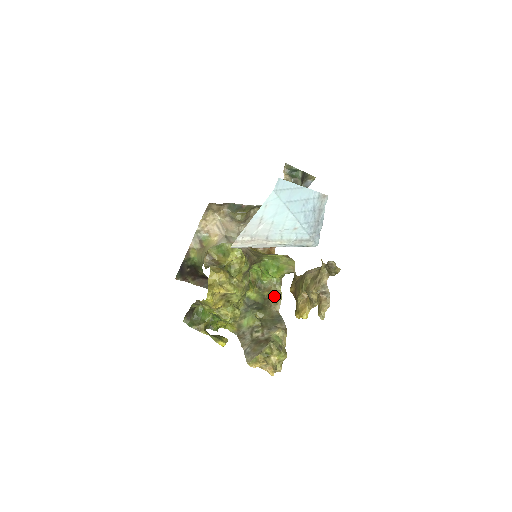
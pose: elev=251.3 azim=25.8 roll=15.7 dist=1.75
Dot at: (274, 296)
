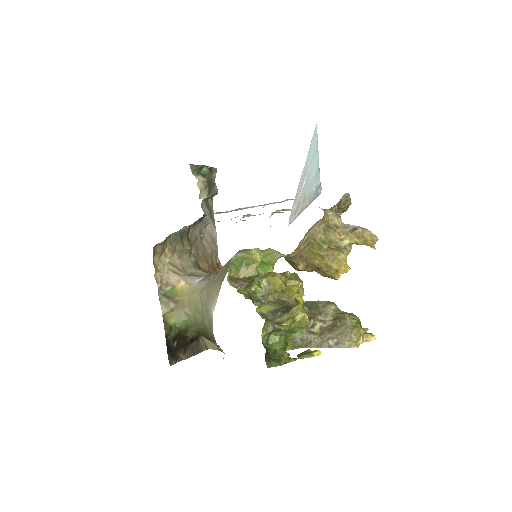
Dot at: (281, 293)
